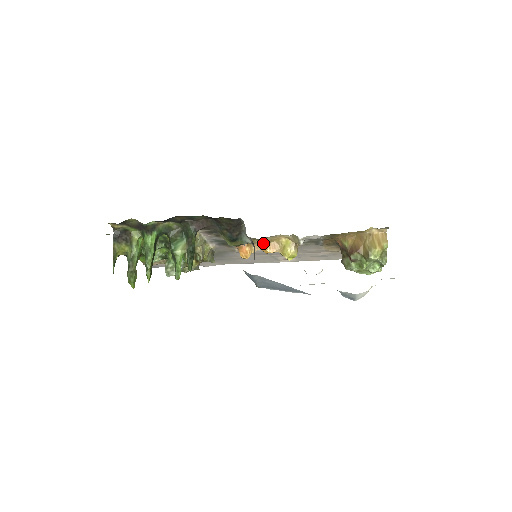
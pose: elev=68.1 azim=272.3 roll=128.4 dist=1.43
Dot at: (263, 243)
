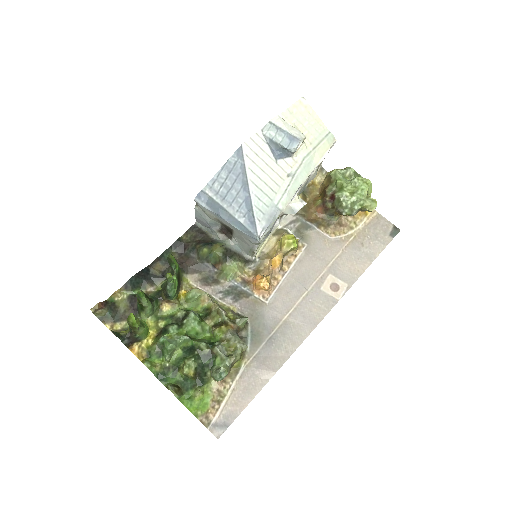
Dot at: (267, 265)
